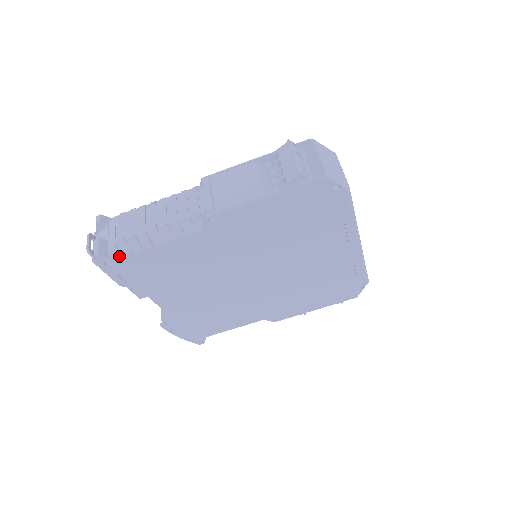
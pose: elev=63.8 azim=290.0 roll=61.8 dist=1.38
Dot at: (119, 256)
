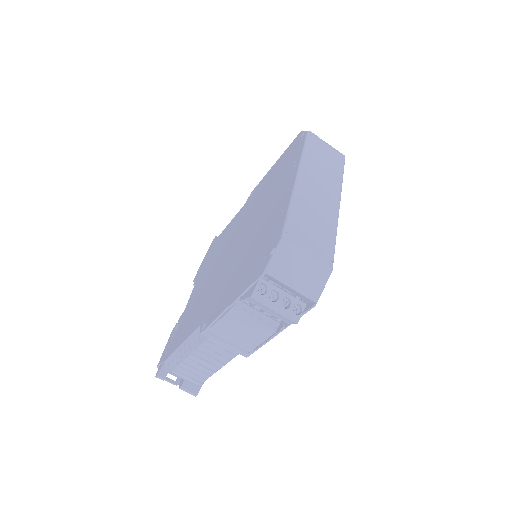
Dot at: occluded
